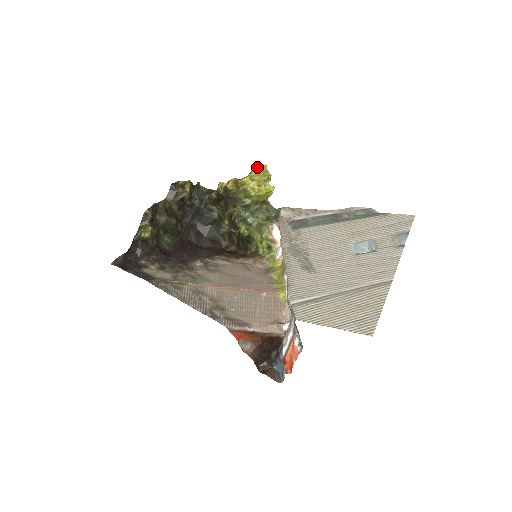
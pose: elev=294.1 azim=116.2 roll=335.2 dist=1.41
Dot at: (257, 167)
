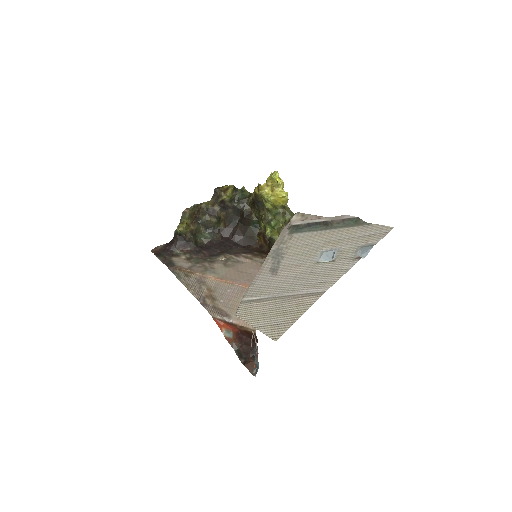
Dot at: (272, 173)
